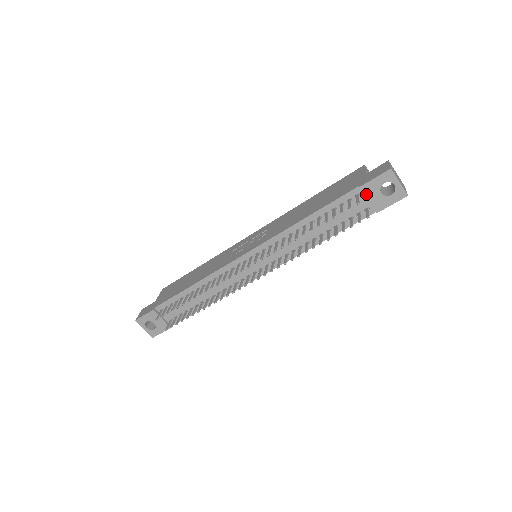
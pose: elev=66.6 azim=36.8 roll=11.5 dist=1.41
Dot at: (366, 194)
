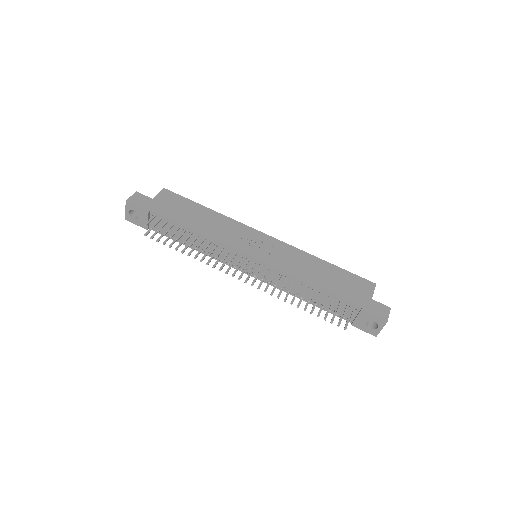
Dot at: (359, 315)
